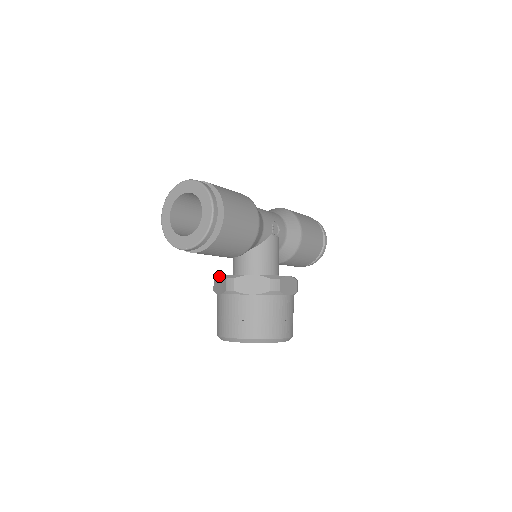
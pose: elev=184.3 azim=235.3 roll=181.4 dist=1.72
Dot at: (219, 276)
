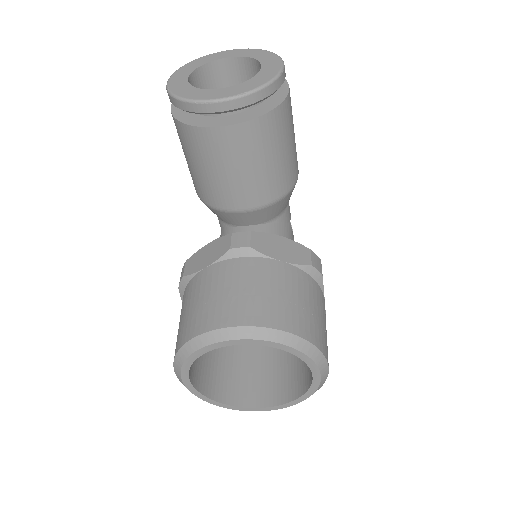
Dot at: (208, 243)
